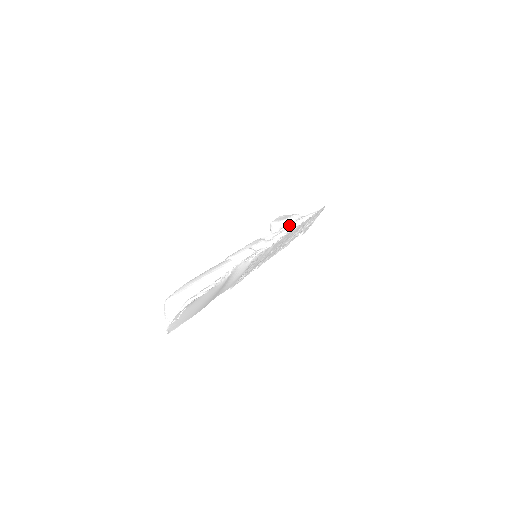
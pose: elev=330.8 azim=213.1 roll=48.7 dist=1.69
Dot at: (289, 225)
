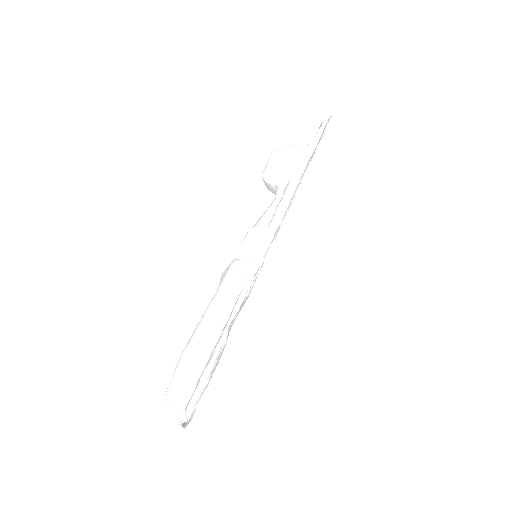
Dot at: (287, 182)
